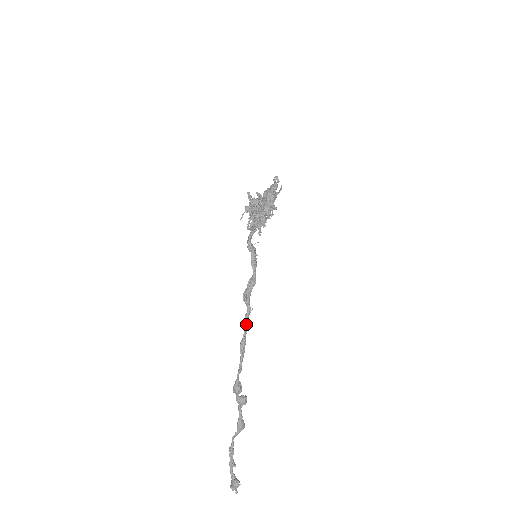
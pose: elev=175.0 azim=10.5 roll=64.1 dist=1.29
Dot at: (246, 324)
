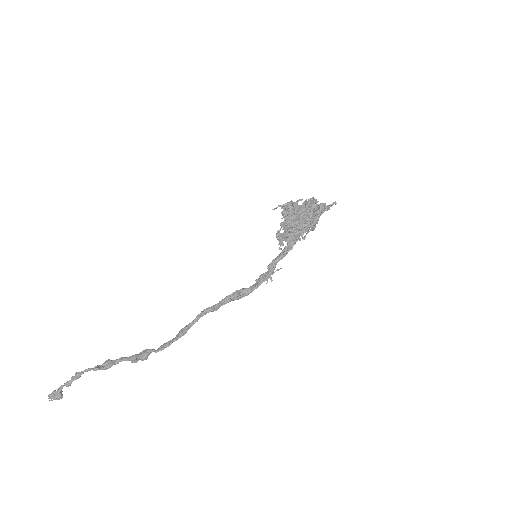
Dot at: (201, 315)
